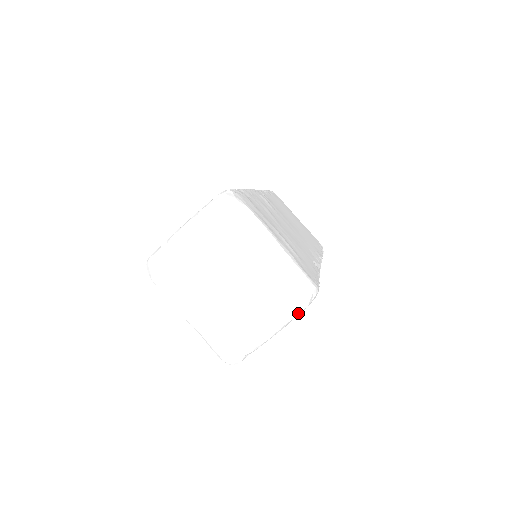
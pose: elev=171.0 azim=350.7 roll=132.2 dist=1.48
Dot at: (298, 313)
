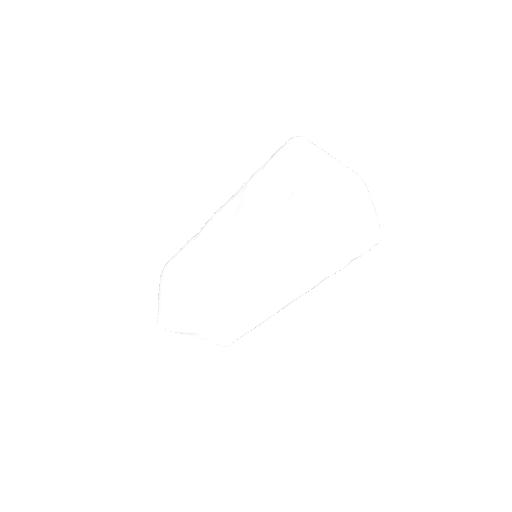
Dot at: (368, 191)
